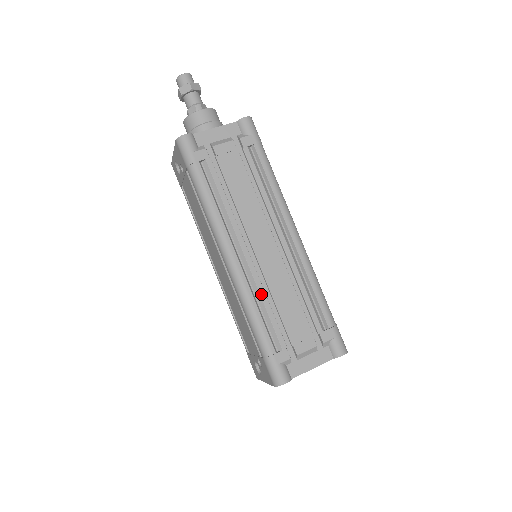
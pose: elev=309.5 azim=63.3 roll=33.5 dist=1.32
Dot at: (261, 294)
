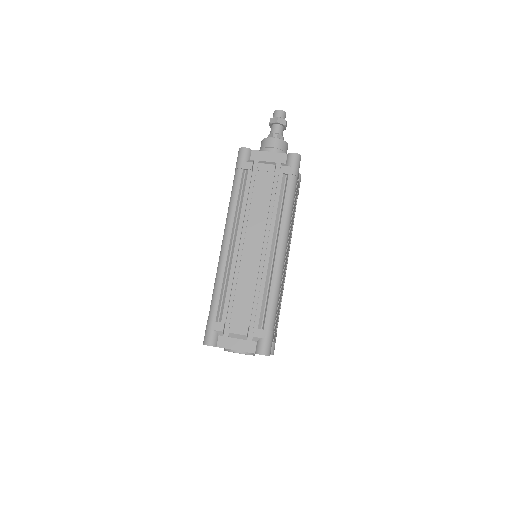
Dot at: (230, 276)
